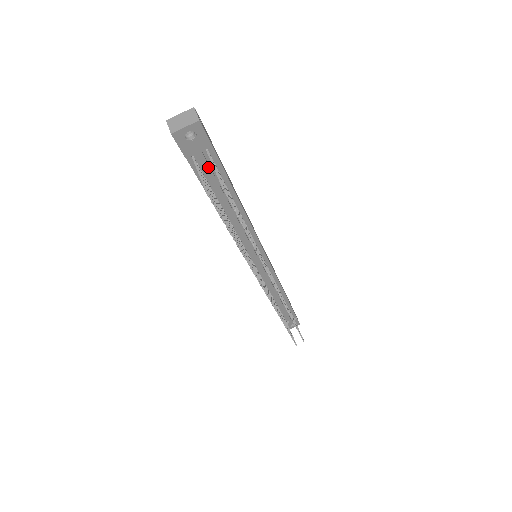
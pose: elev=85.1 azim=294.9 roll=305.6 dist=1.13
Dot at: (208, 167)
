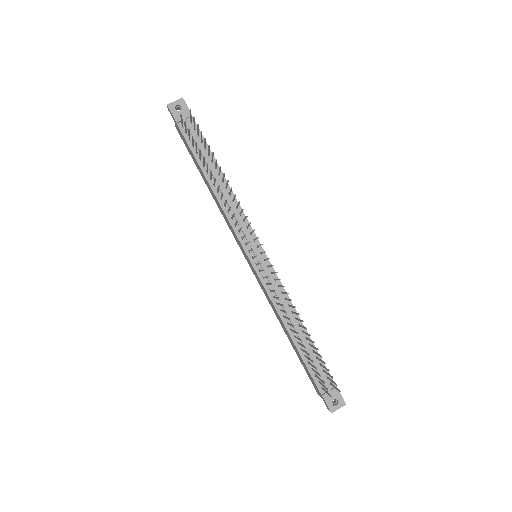
Dot at: (192, 133)
